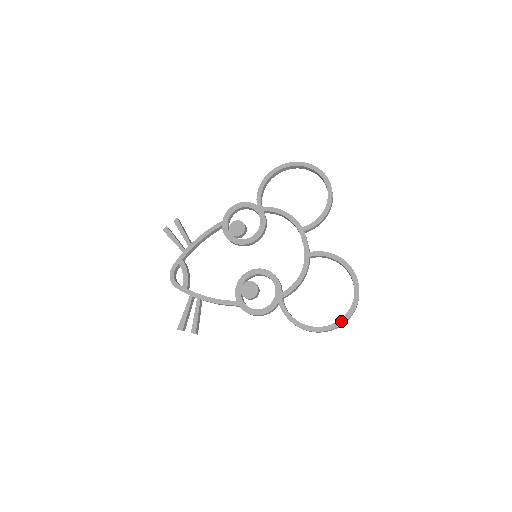
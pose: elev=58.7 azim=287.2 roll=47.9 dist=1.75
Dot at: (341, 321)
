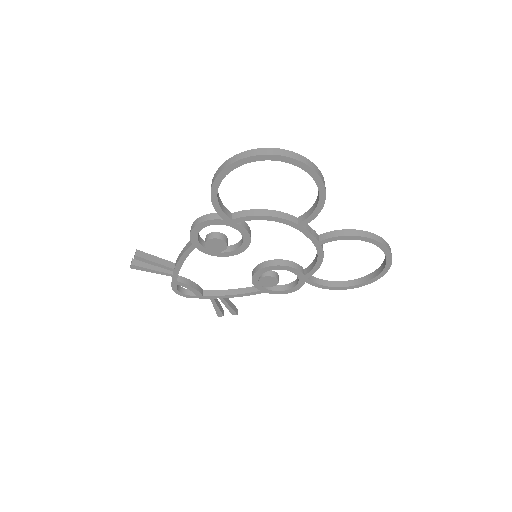
Dot at: (378, 277)
